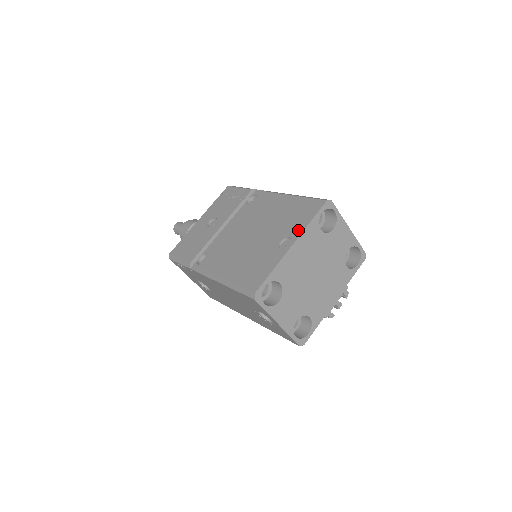
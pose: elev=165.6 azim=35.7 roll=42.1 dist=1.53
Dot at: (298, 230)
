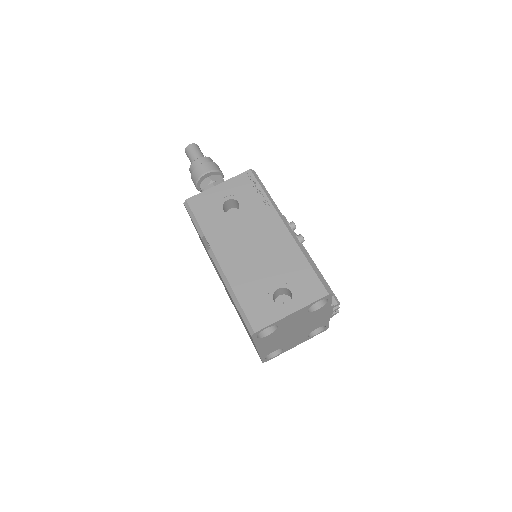
Dot at: (253, 342)
